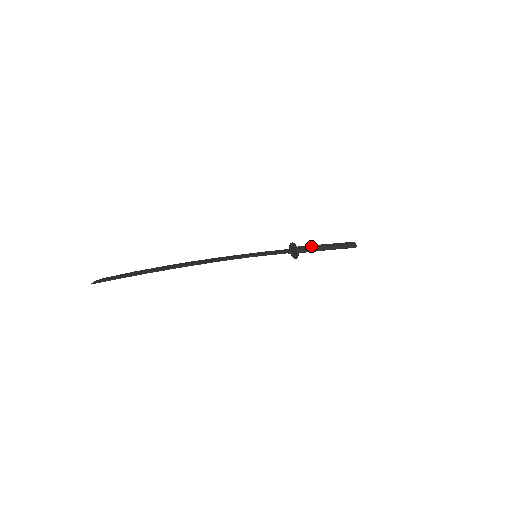
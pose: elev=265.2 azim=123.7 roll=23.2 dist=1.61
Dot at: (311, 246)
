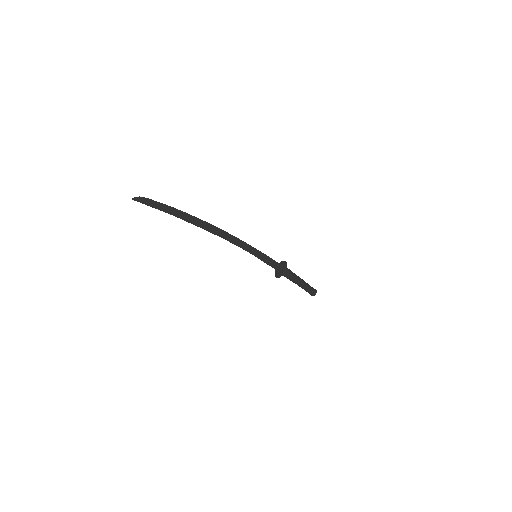
Dot at: (292, 277)
